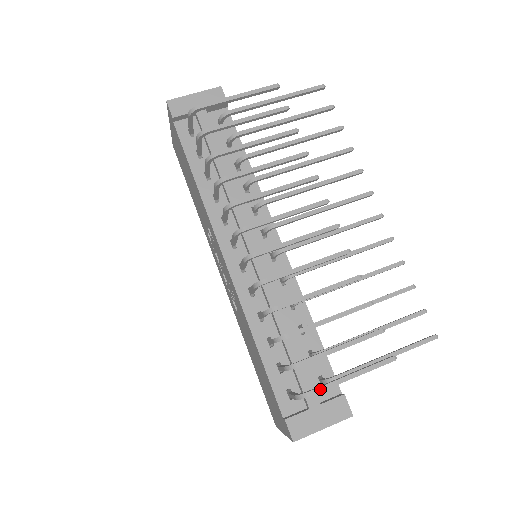
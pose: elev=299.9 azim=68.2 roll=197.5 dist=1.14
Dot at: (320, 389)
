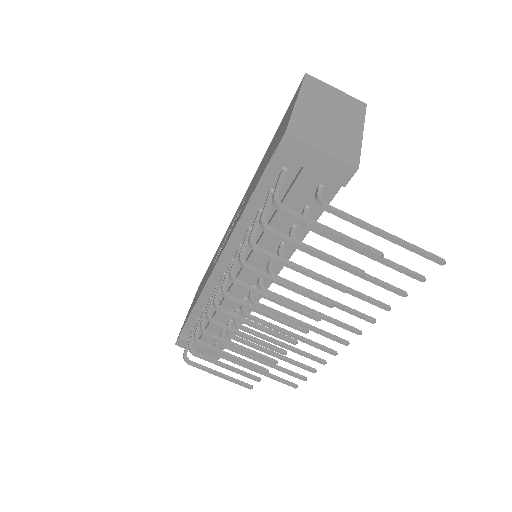
Dot at: (197, 367)
